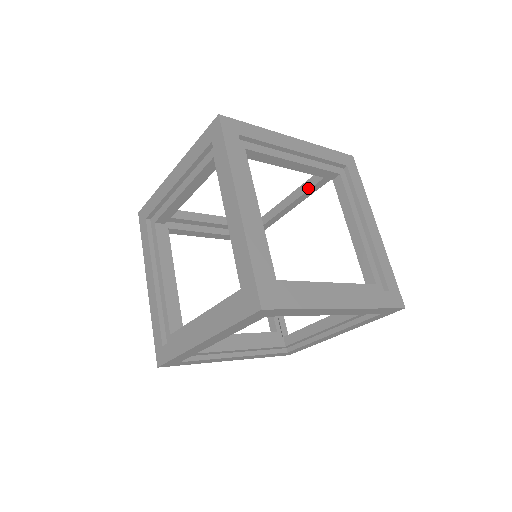
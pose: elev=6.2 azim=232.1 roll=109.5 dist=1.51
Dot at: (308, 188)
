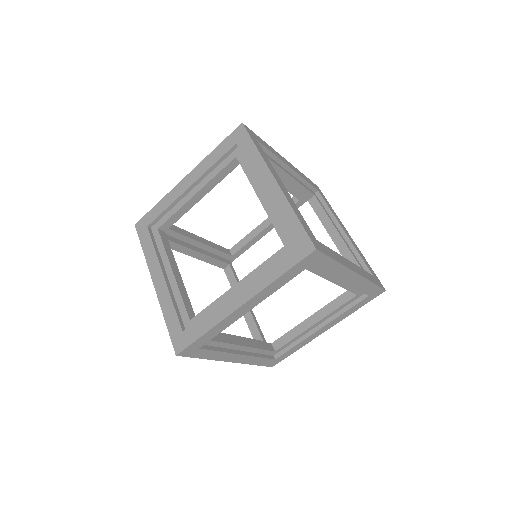
Dot at: occluded
